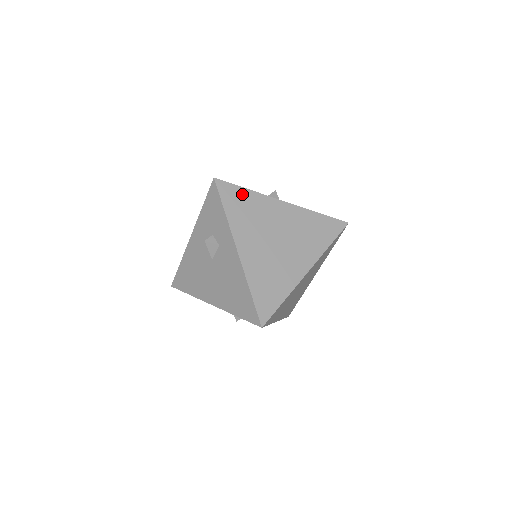
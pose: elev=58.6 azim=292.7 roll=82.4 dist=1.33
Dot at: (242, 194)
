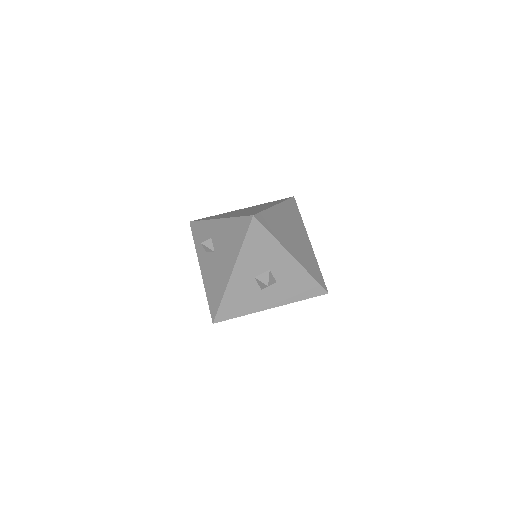
Dot at: occluded
